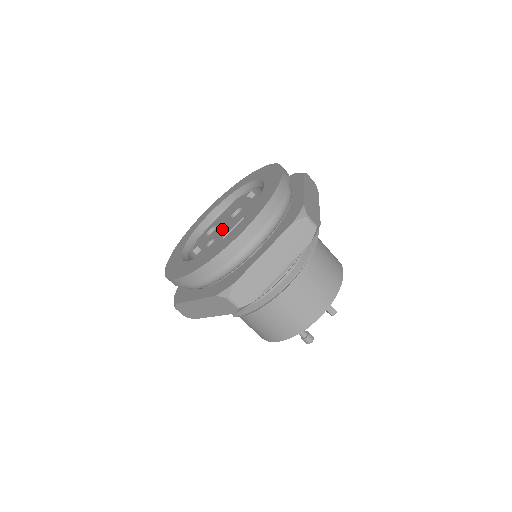
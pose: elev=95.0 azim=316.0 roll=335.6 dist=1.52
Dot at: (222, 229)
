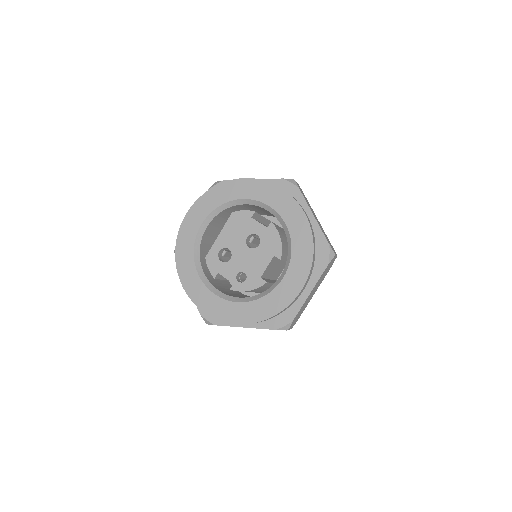
Dot at: (247, 262)
